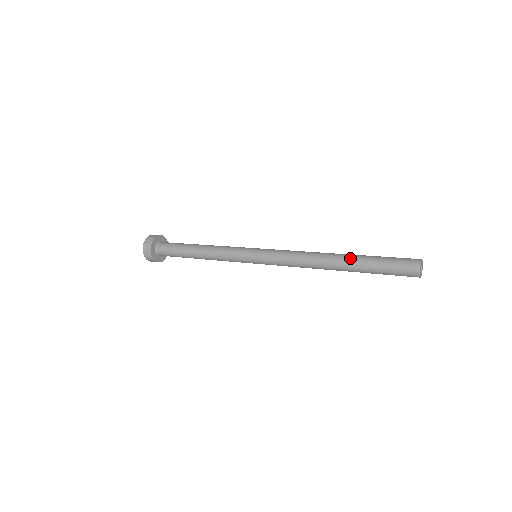
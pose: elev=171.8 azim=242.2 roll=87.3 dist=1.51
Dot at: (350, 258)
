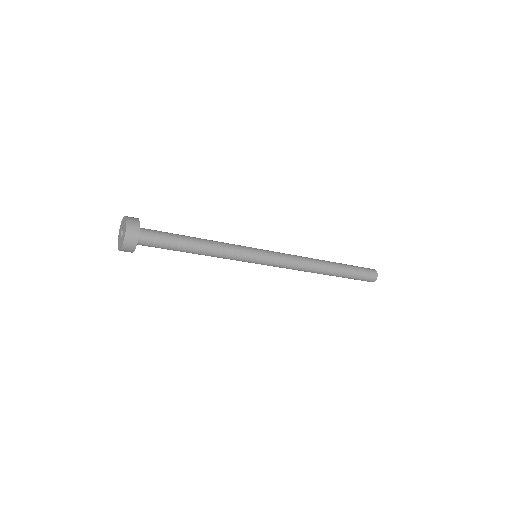
Dot at: (337, 269)
